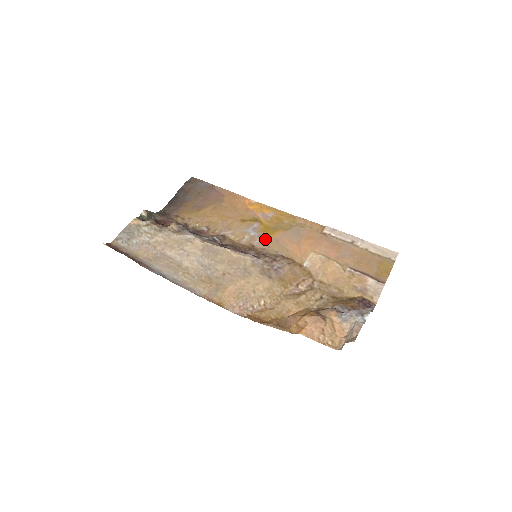
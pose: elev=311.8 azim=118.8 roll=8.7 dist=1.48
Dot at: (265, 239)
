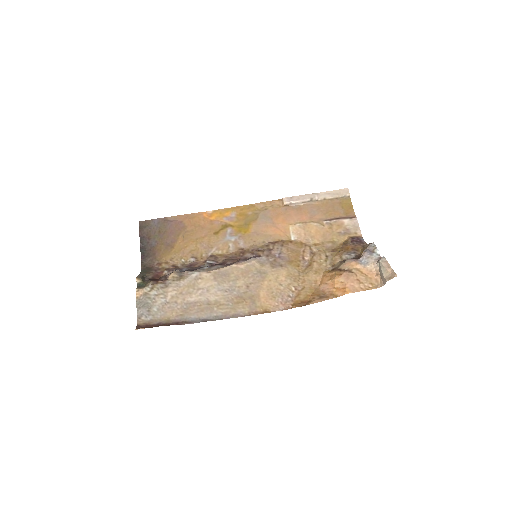
Dot at: (246, 237)
